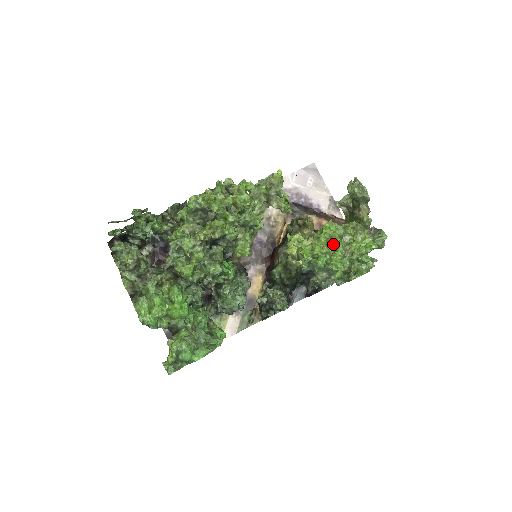
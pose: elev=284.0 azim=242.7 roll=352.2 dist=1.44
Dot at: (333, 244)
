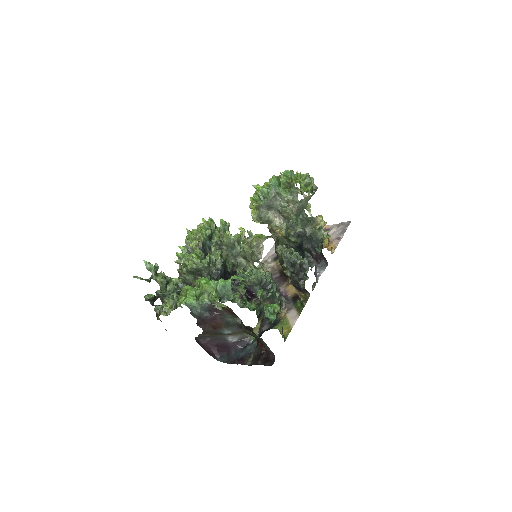
Dot at: occluded
